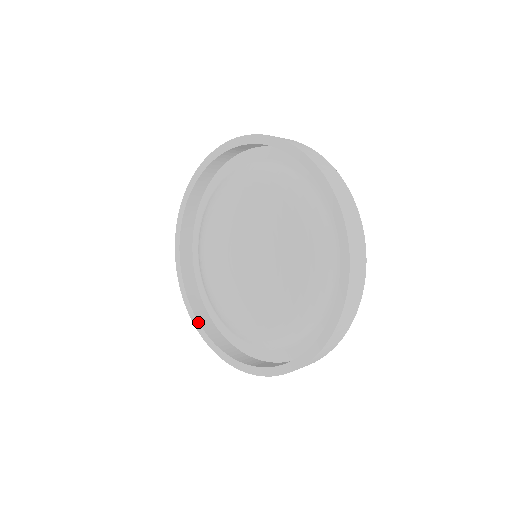
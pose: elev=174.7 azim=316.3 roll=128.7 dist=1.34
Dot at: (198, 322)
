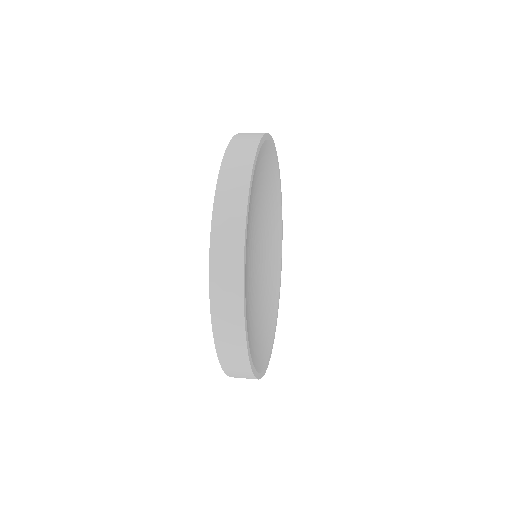
Dot at: occluded
